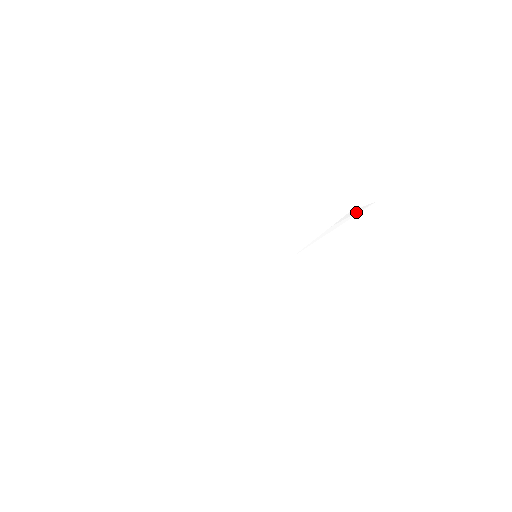
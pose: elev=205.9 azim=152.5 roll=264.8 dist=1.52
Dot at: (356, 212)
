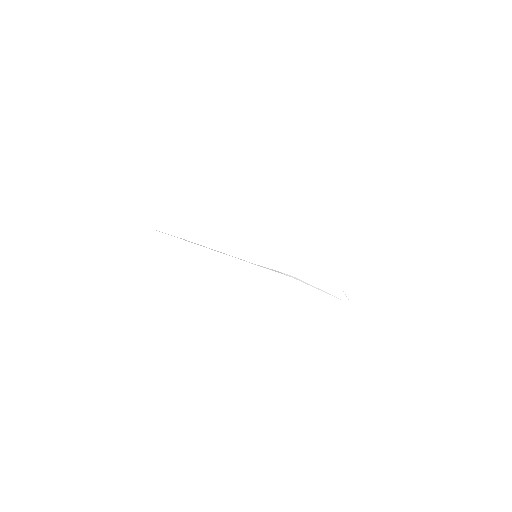
Dot at: (341, 296)
